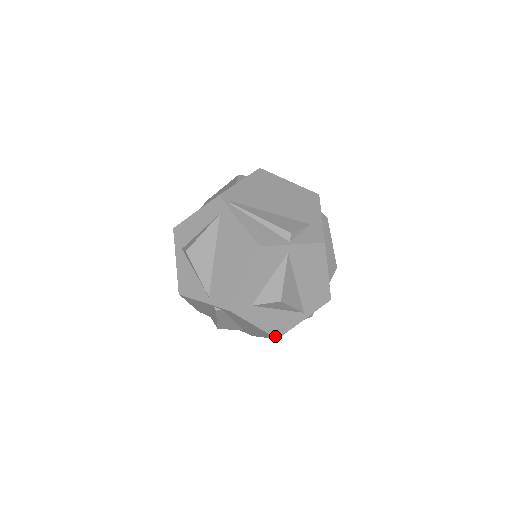
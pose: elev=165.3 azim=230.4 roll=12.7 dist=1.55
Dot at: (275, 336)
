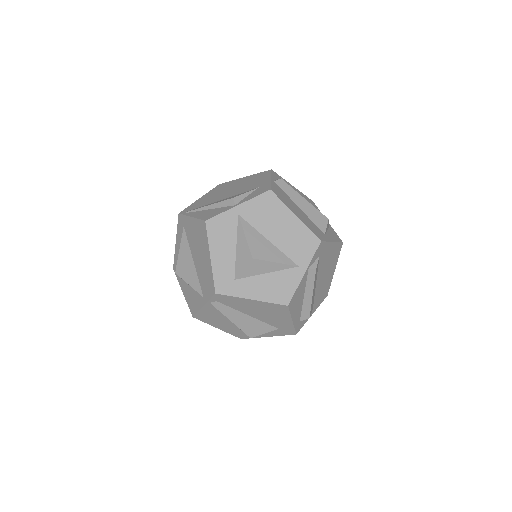
Dot at: (283, 303)
